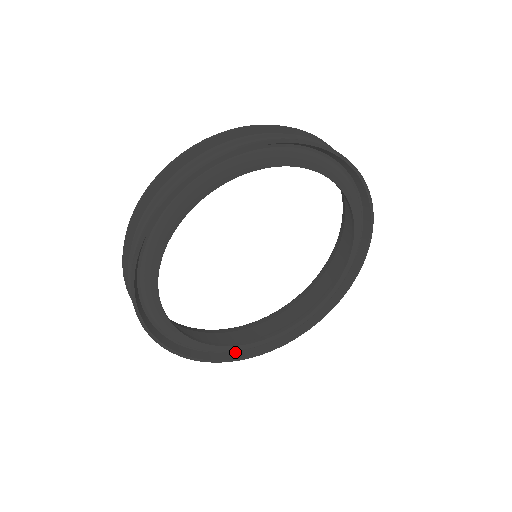
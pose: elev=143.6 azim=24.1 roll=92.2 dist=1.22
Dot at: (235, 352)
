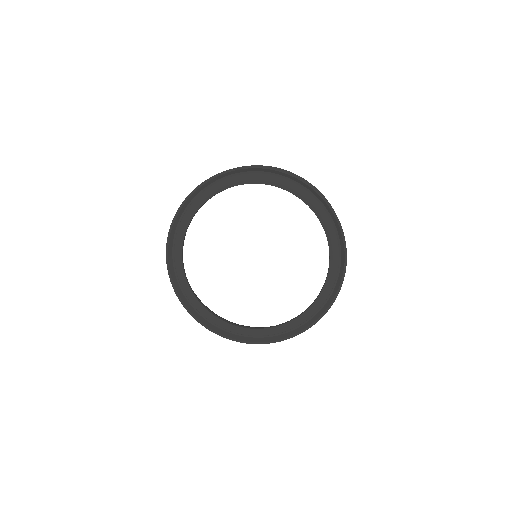
Dot at: (290, 332)
